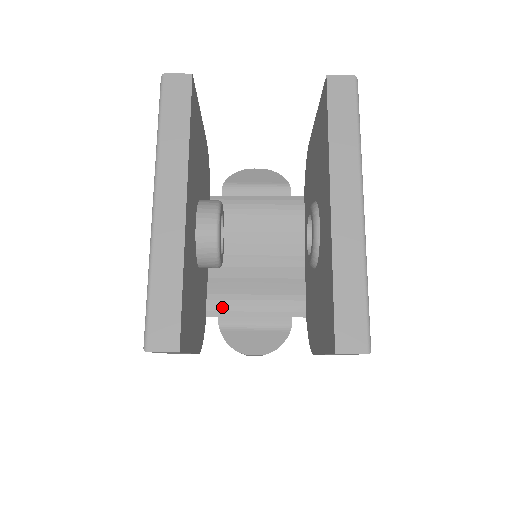
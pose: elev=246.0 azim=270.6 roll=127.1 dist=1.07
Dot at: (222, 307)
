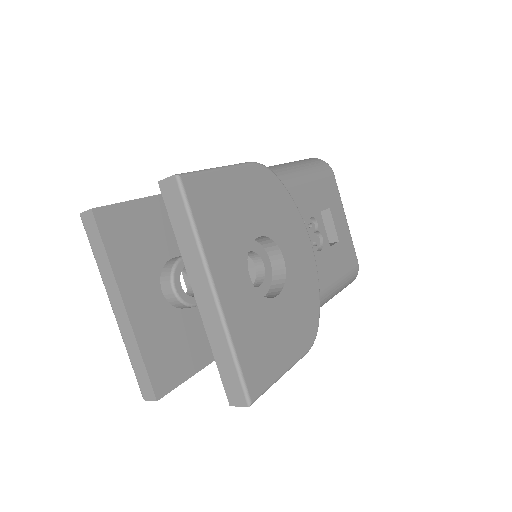
Dot at: occluded
